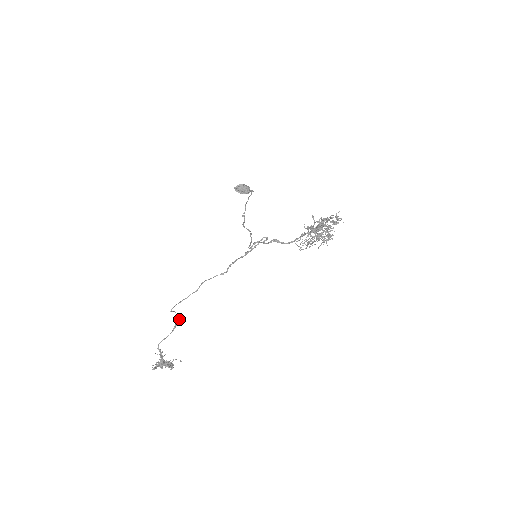
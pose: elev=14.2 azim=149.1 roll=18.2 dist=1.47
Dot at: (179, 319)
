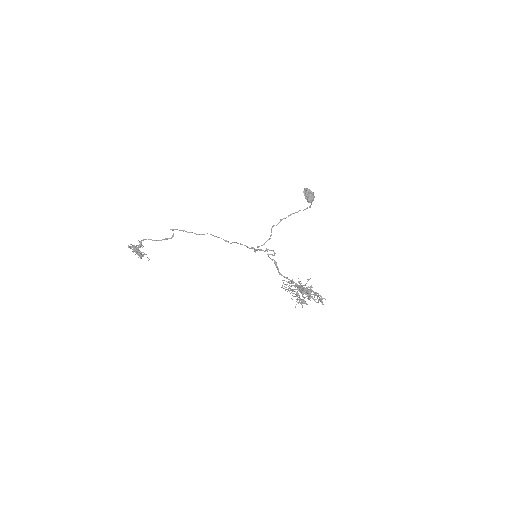
Dot at: occluded
